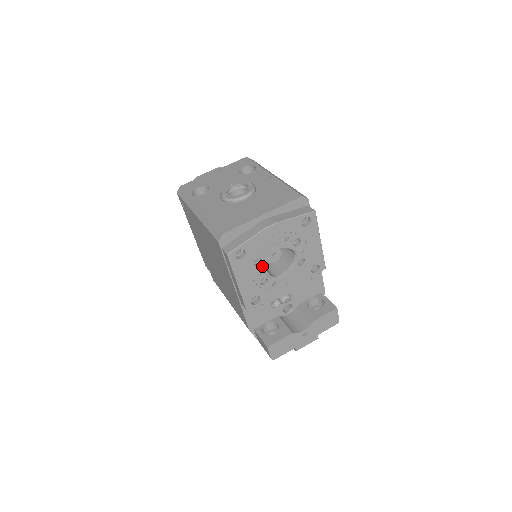
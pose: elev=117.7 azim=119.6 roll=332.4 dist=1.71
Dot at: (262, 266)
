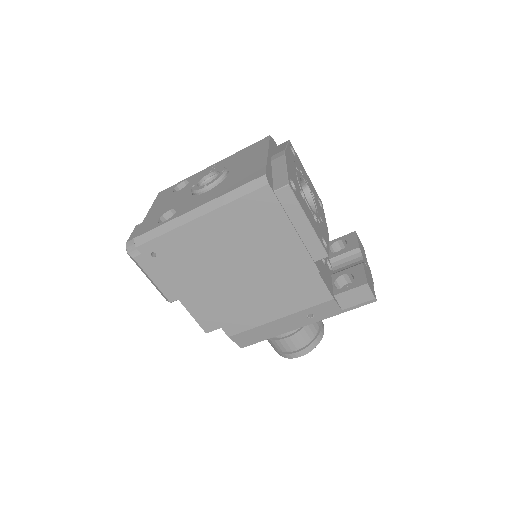
Dot at: (306, 199)
